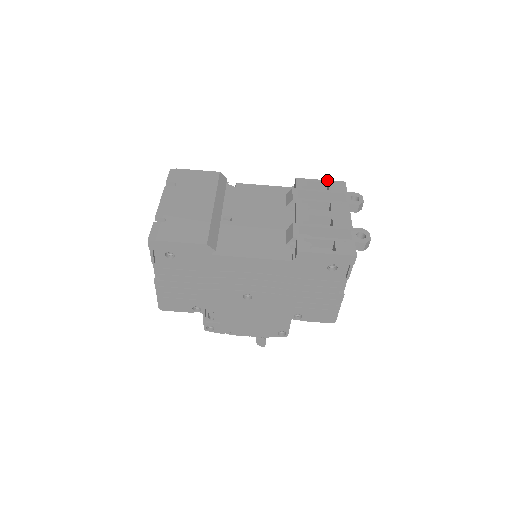
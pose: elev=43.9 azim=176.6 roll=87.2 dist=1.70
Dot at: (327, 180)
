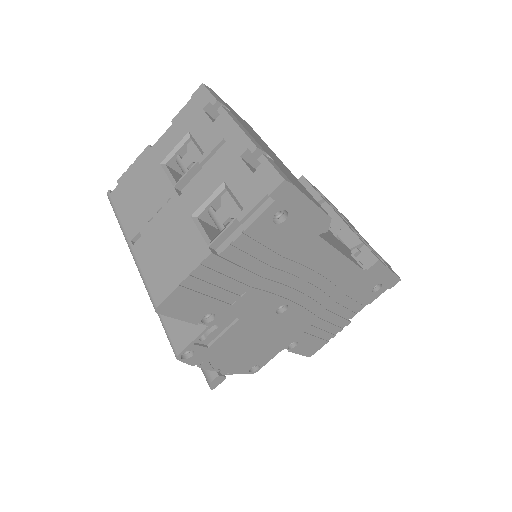
Dot at: occluded
